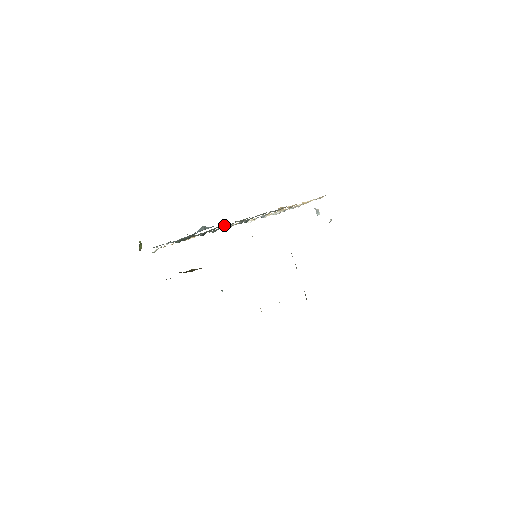
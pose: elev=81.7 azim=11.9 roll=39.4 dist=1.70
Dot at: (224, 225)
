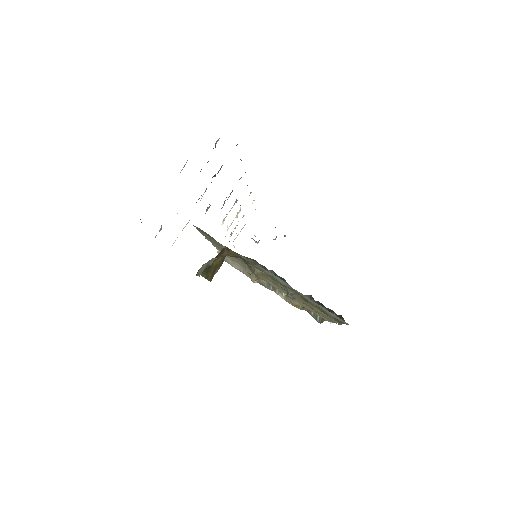
Dot at: occluded
